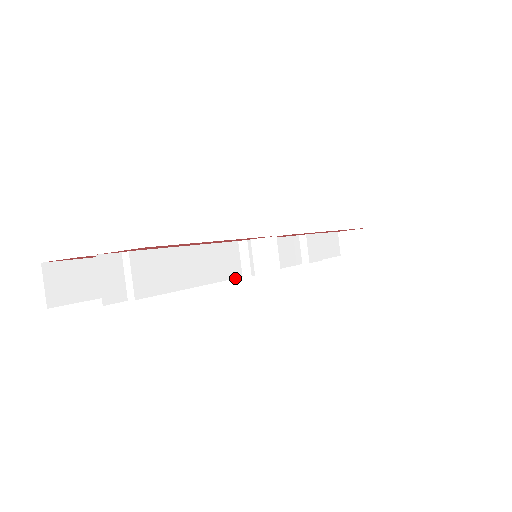
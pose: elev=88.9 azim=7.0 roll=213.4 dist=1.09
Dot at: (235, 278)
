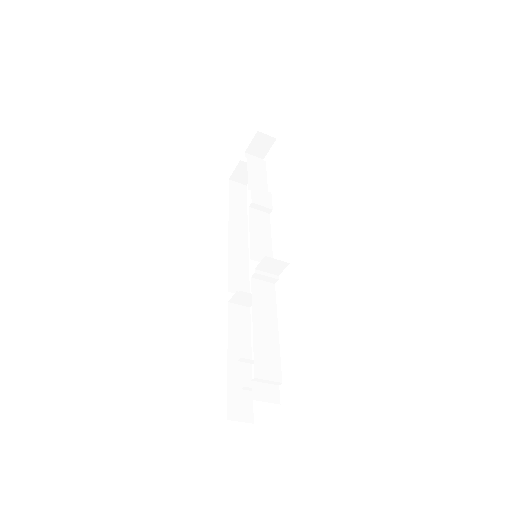
Dot at: (275, 292)
